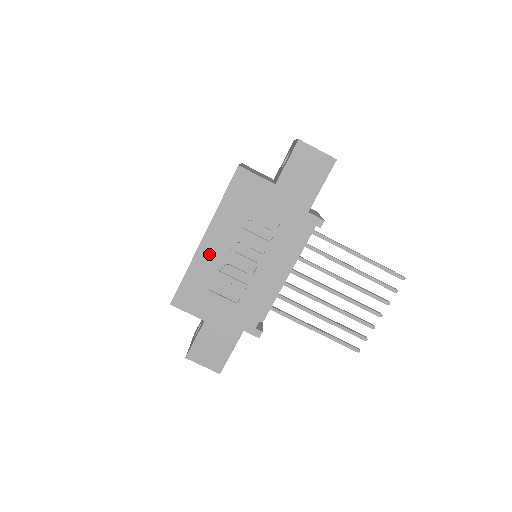
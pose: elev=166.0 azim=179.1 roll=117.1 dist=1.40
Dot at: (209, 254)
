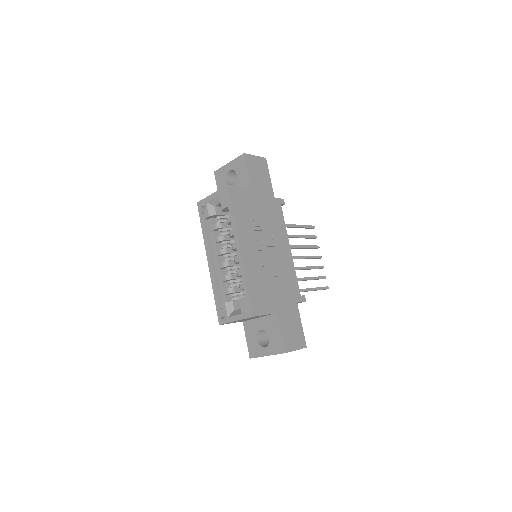
Dot at: (250, 259)
